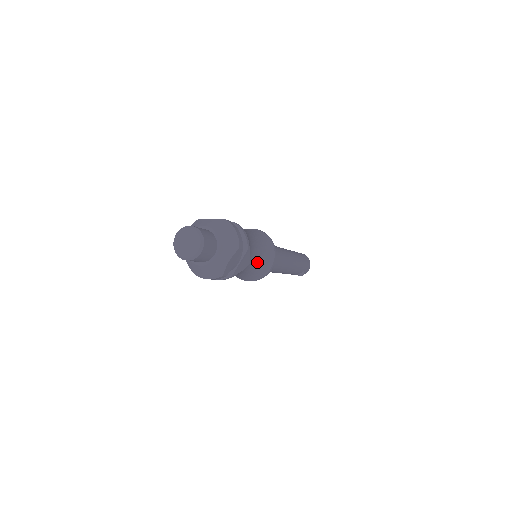
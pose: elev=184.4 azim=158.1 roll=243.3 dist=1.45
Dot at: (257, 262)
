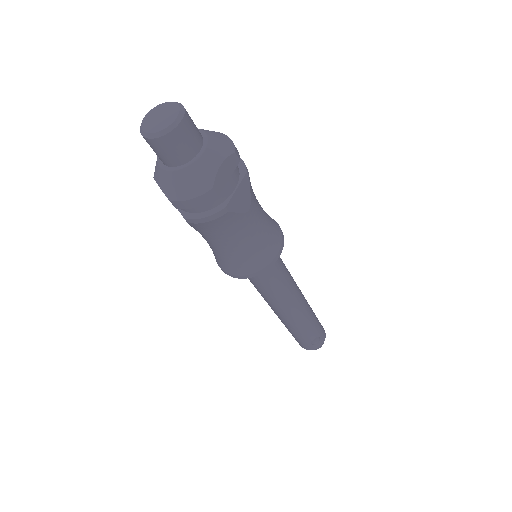
Dot at: (260, 224)
